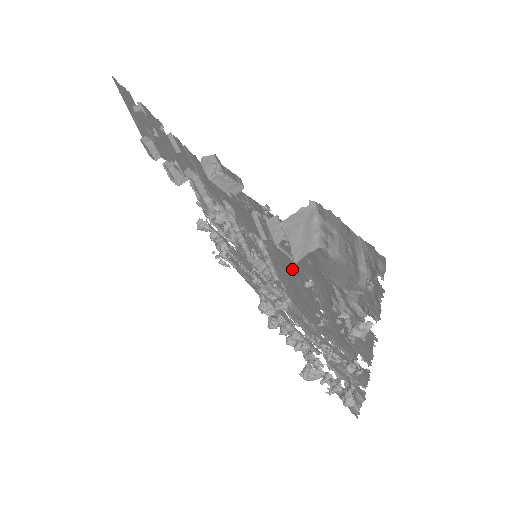
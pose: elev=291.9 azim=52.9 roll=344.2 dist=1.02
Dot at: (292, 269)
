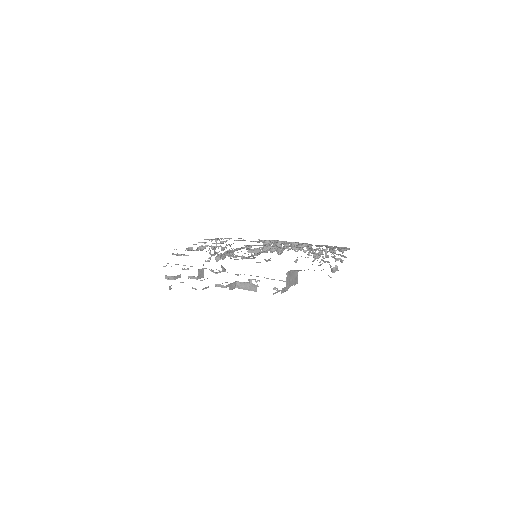
Dot at: occluded
